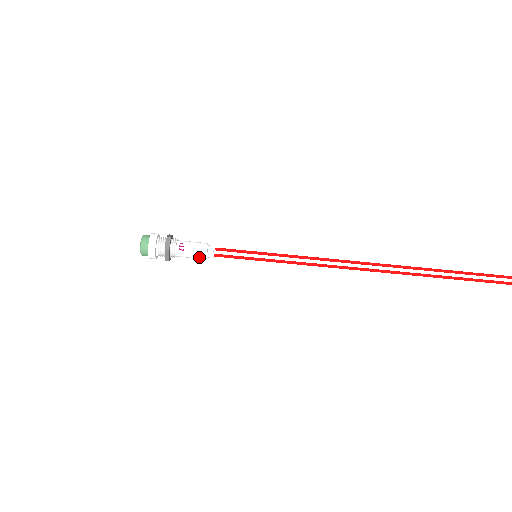
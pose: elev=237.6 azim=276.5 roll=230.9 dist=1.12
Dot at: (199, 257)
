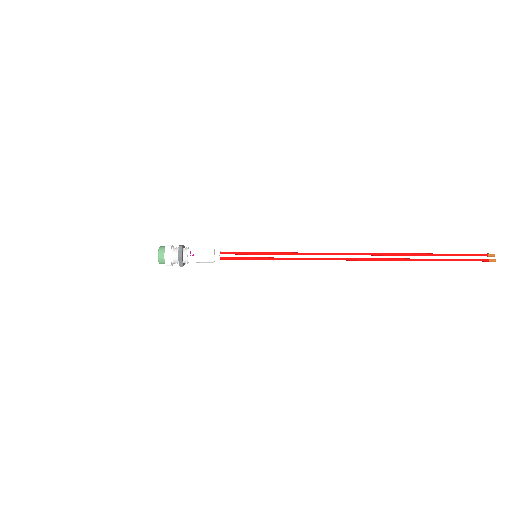
Dot at: (208, 261)
